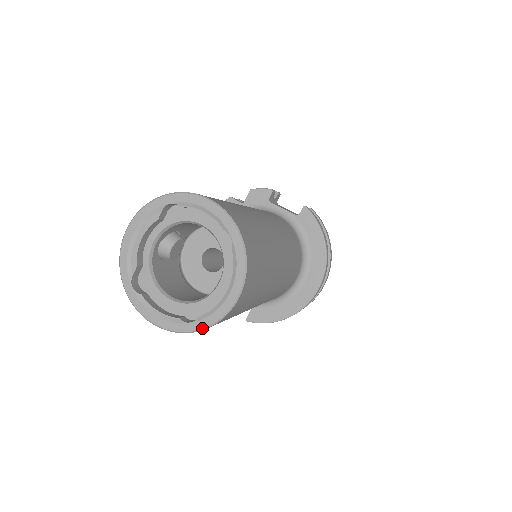
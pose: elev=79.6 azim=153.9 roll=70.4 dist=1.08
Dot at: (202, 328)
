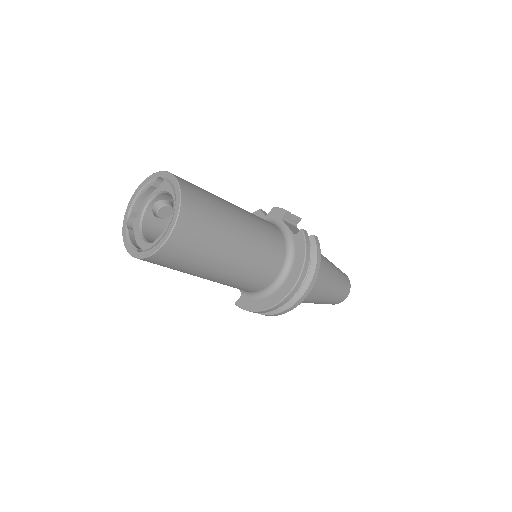
Dot at: (143, 257)
